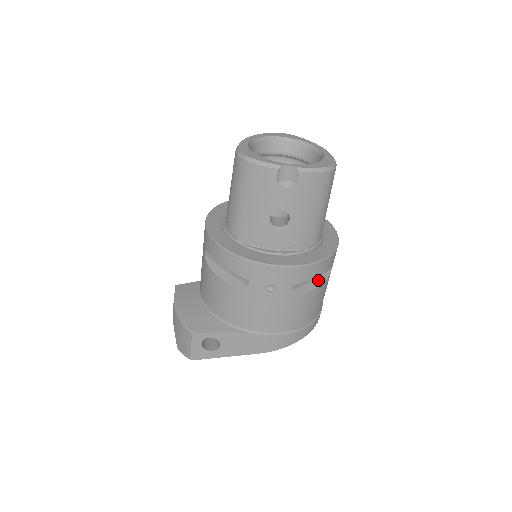
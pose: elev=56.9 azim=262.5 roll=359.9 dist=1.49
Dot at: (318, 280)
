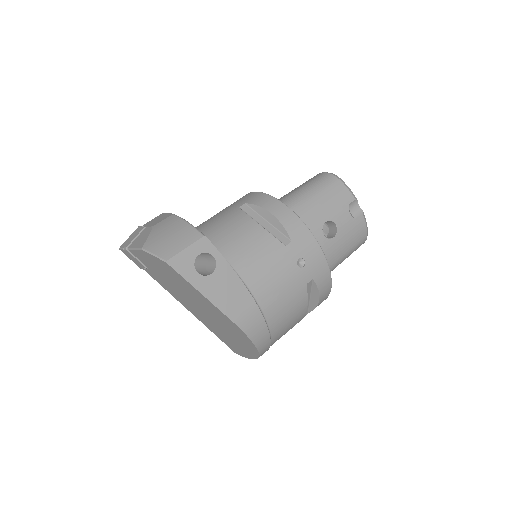
Dot at: occluded
